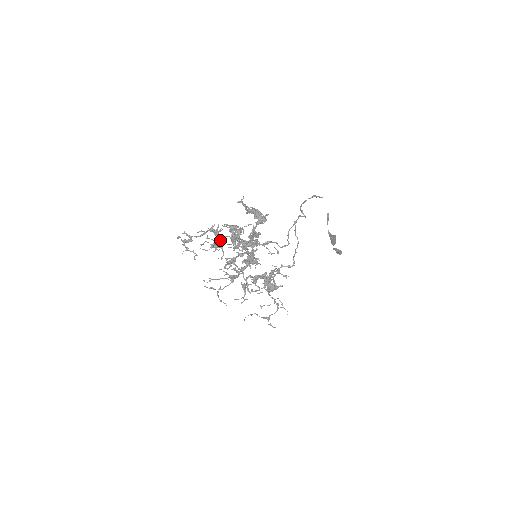
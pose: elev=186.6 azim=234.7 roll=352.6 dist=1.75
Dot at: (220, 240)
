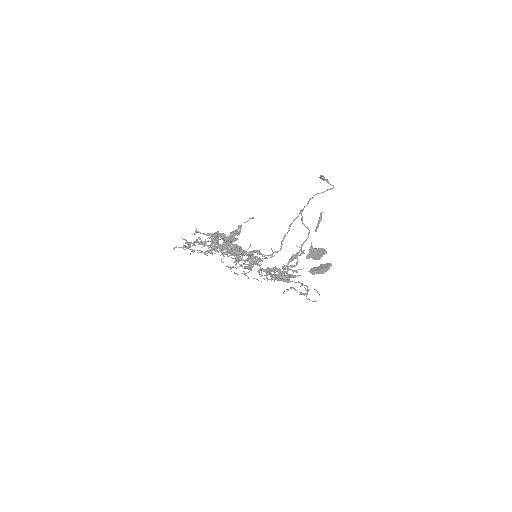
Dot at: (211, 248)
